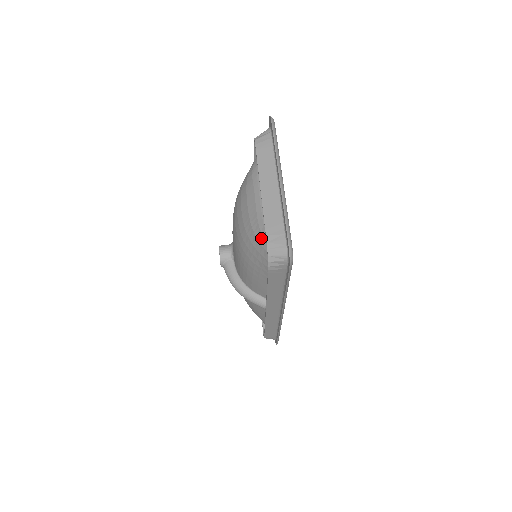
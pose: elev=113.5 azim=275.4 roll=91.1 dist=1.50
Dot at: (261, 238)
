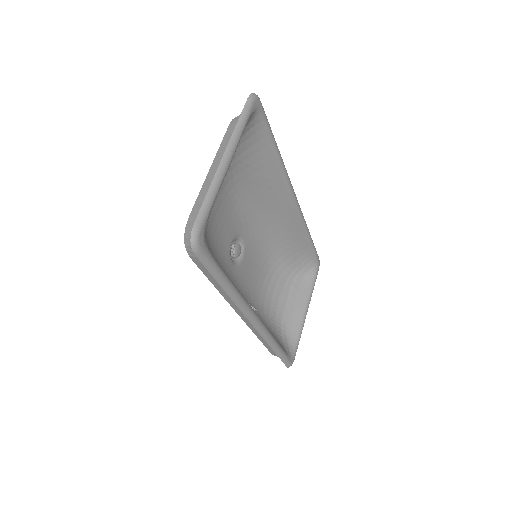
Dot at: occluded
